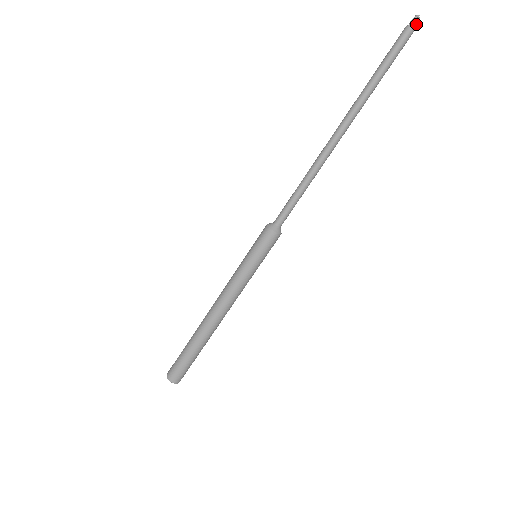
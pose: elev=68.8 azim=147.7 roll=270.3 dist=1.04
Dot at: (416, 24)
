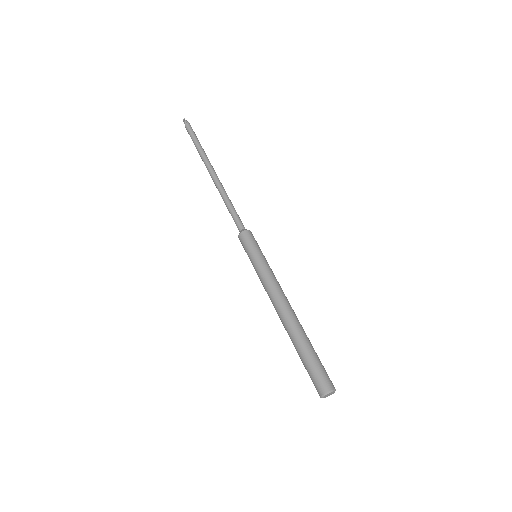
Dot at: (187, 122)
